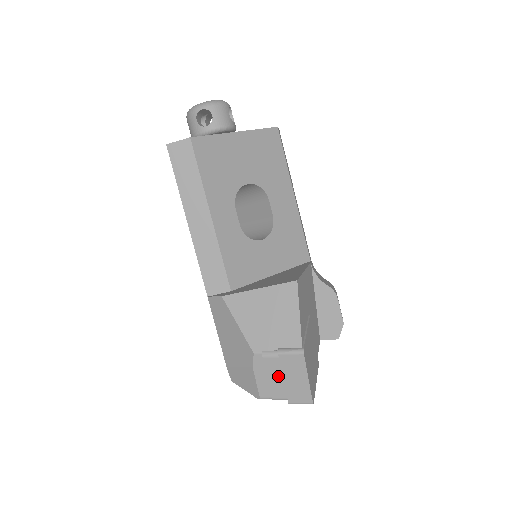
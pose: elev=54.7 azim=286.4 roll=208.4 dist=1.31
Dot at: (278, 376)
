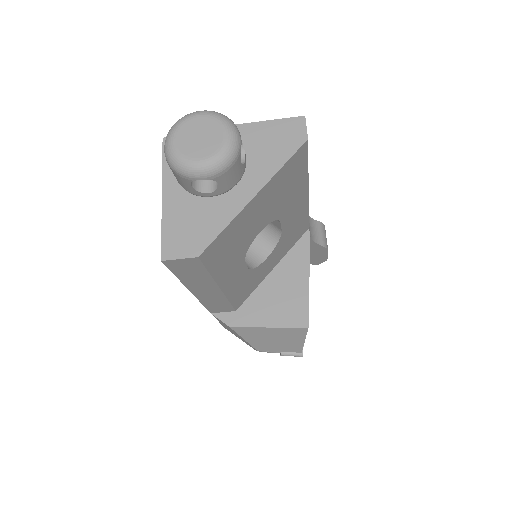
Dot at: occluded
